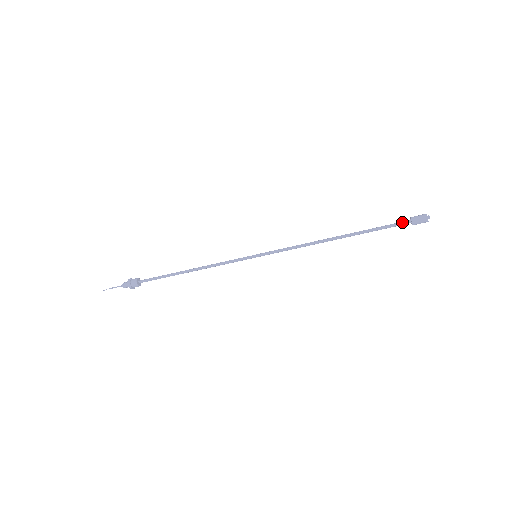
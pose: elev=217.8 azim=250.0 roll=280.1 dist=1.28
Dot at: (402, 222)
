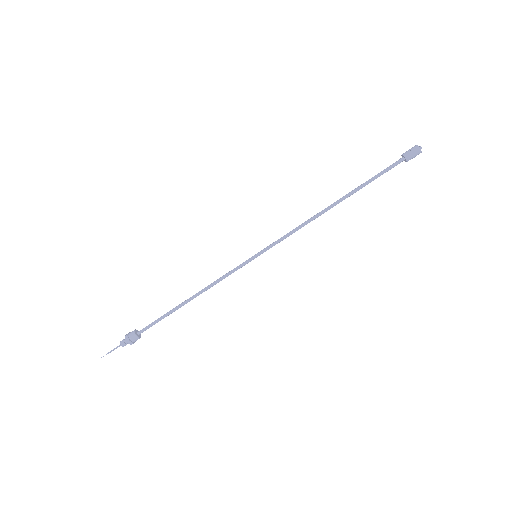
Dot at: (395, 162)
